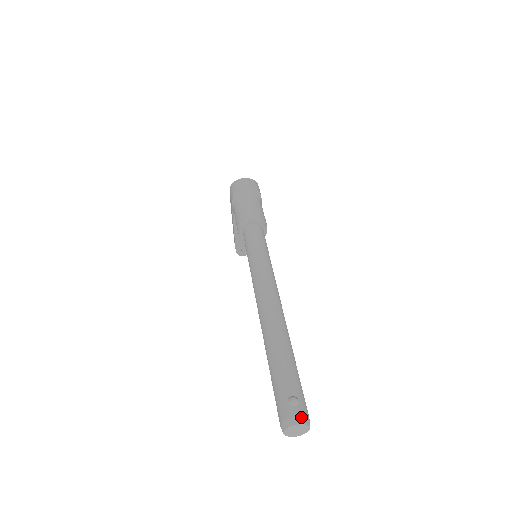
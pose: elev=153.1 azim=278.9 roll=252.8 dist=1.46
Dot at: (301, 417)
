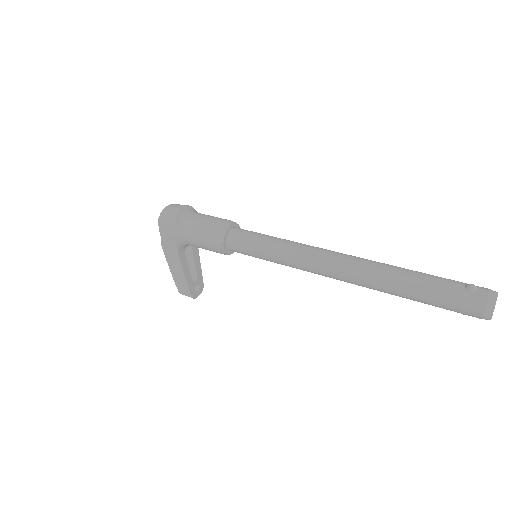
Dot at: (491, 290)
